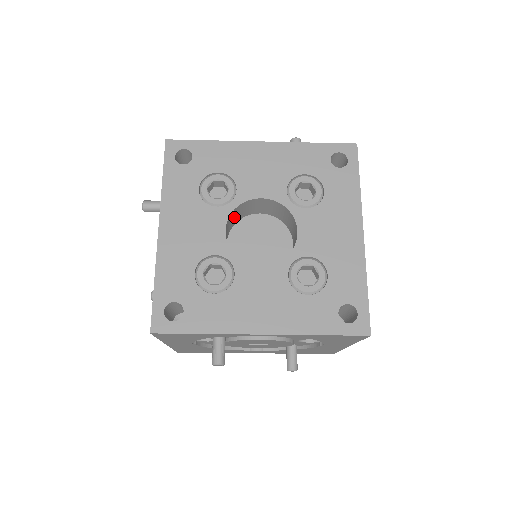
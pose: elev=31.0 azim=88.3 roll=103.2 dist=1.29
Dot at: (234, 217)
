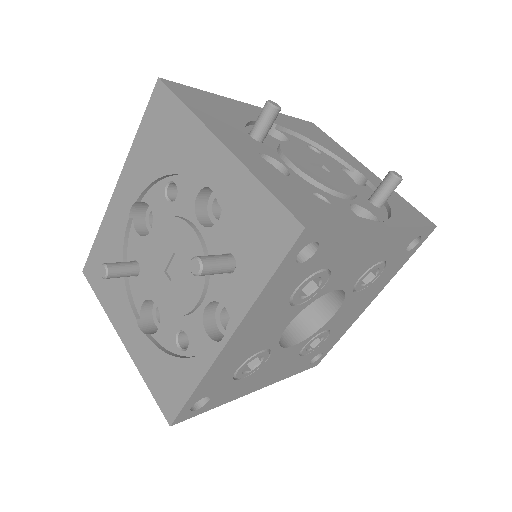
Dot at: occluded
